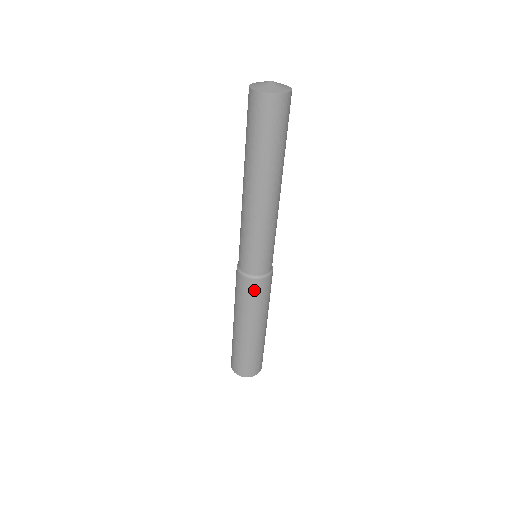
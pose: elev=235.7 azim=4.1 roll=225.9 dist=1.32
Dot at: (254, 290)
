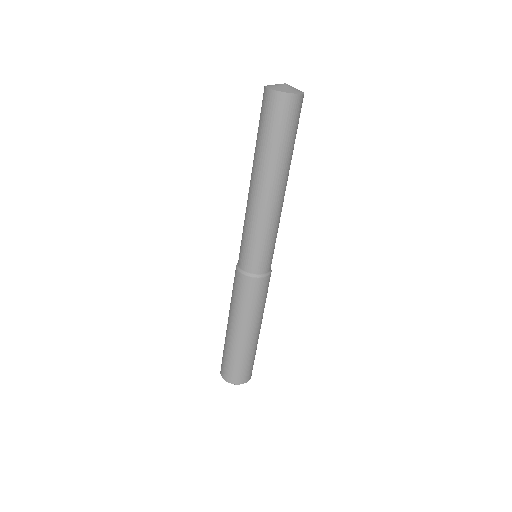
Dot at: (261, 289)
